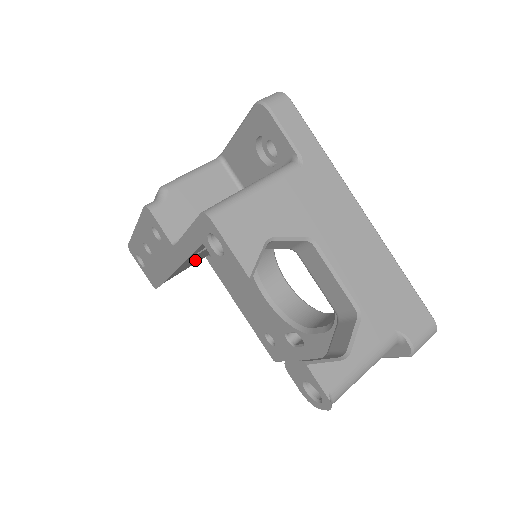
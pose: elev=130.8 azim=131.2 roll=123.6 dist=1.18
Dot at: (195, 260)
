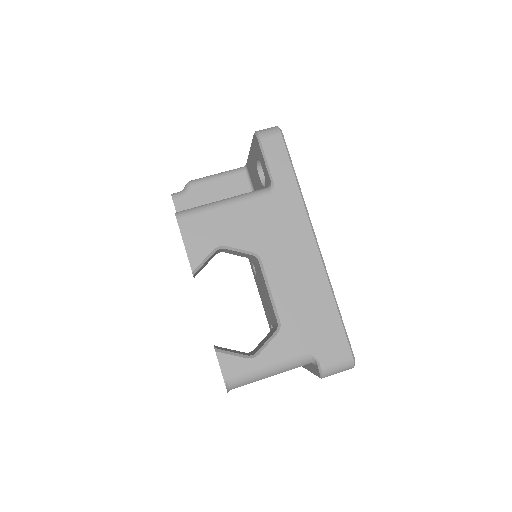
Dot at: occluded
